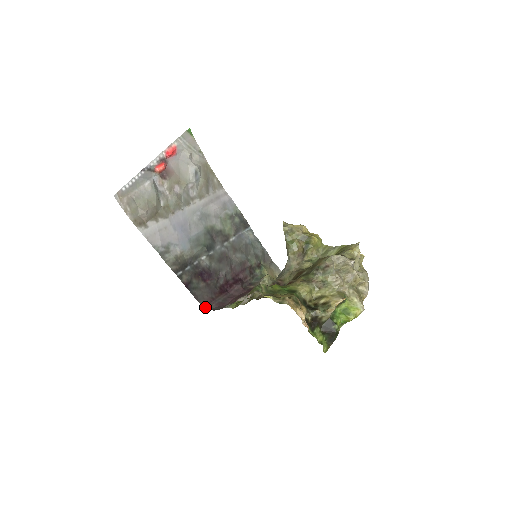
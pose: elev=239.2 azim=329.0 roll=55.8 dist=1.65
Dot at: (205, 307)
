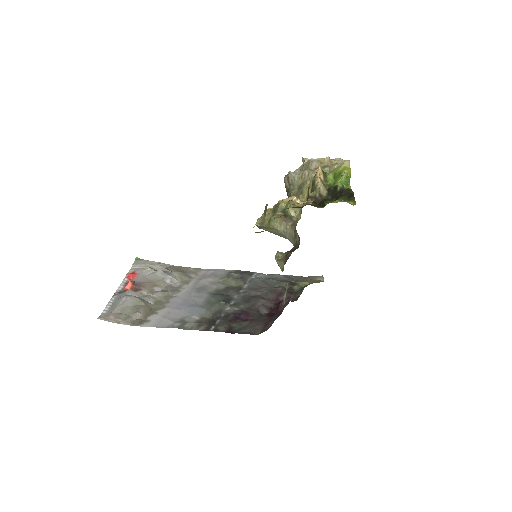
Dot at: occluded
